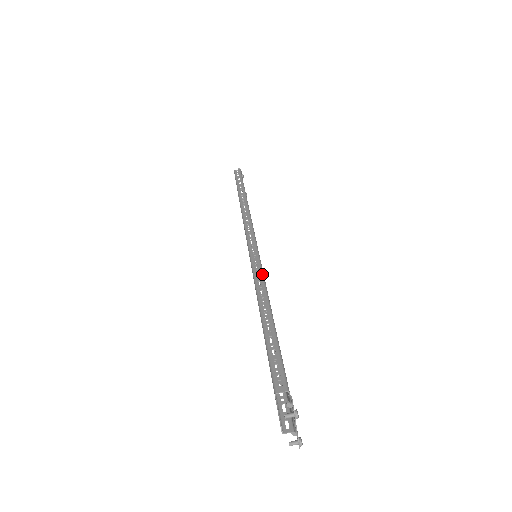
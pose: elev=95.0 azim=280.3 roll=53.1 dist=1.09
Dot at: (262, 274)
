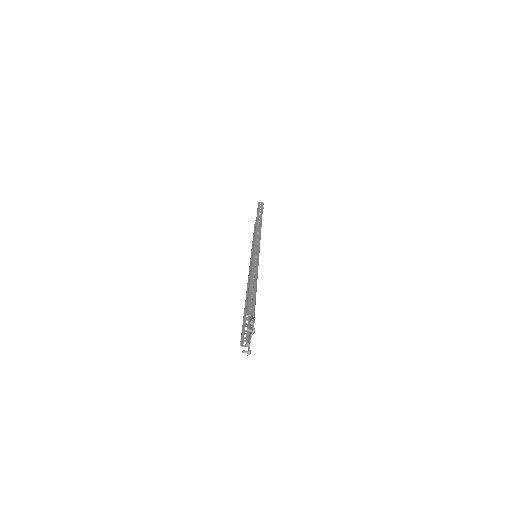
Dot at: (258, 262)
